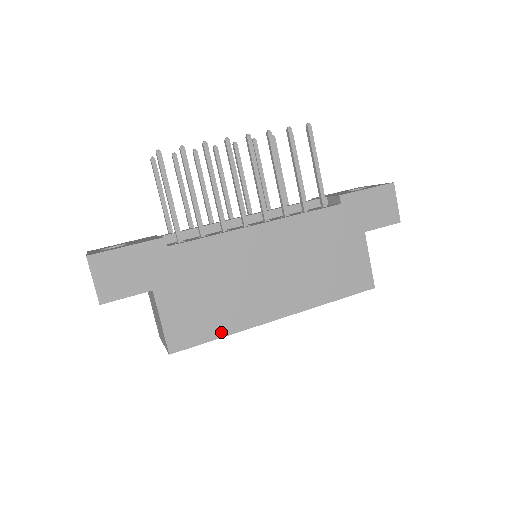
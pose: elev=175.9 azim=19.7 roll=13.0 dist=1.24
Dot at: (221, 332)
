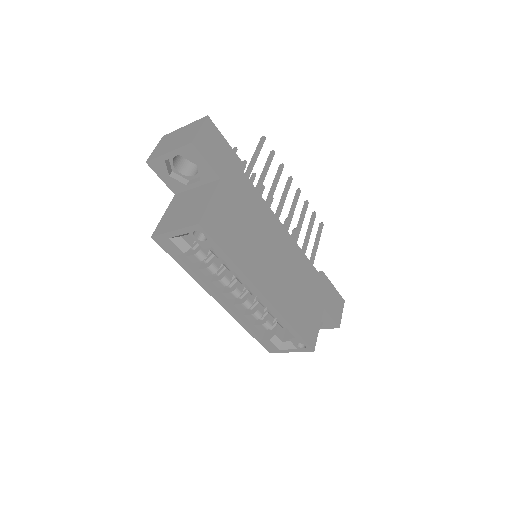
Dot at: (233, 255)
